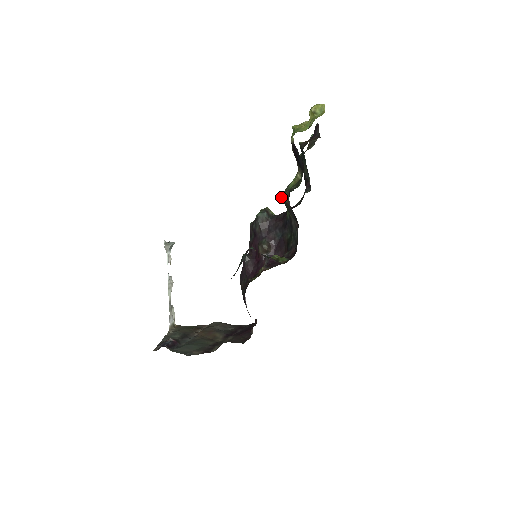
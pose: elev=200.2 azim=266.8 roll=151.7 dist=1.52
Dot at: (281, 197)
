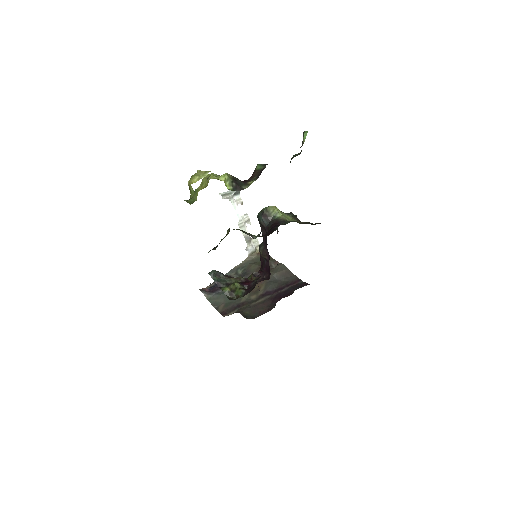
Dot at: occluded
